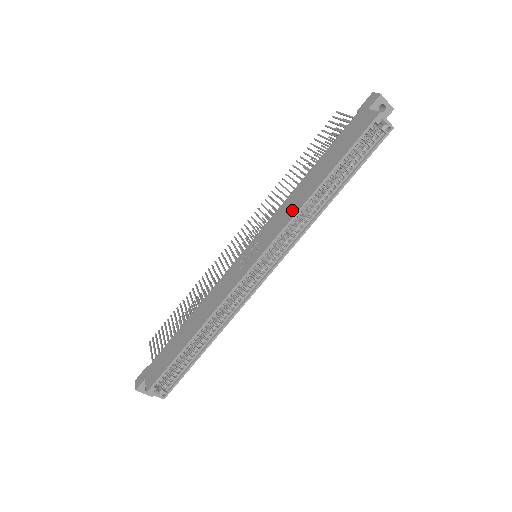
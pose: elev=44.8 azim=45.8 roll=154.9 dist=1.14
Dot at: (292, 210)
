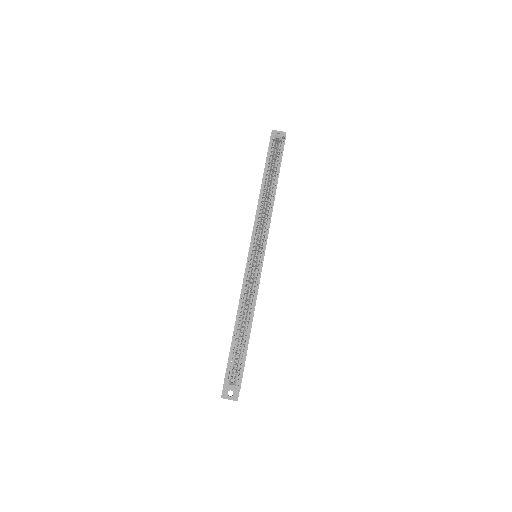
Dot at: occluded
